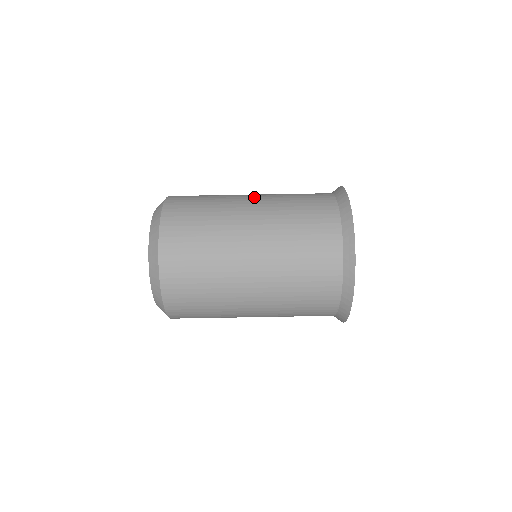
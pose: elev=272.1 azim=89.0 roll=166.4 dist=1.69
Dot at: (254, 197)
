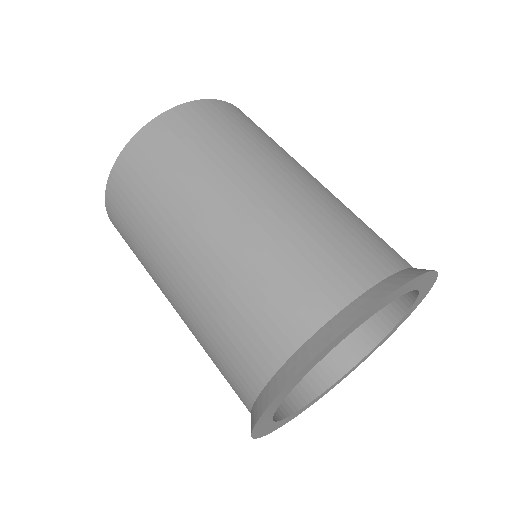
Dot at: occluded
